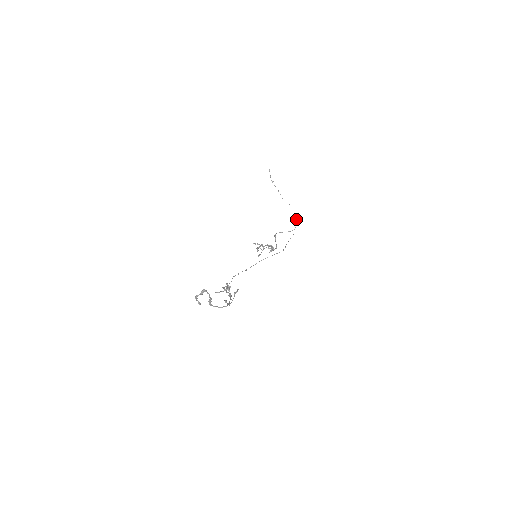
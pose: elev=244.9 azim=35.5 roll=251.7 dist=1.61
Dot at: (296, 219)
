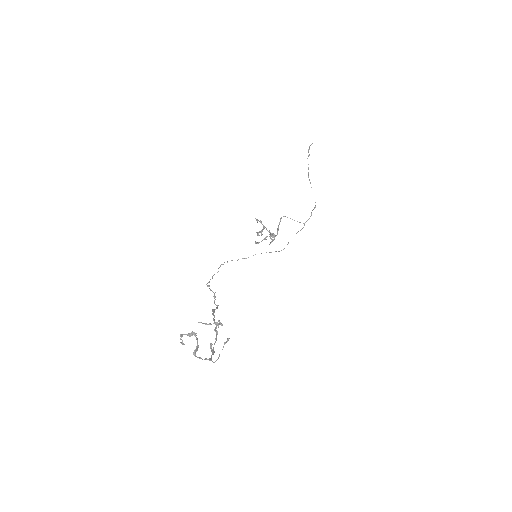
Dot at: occluded
